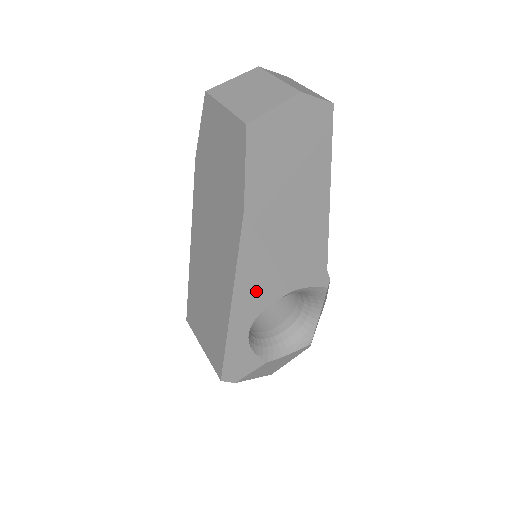
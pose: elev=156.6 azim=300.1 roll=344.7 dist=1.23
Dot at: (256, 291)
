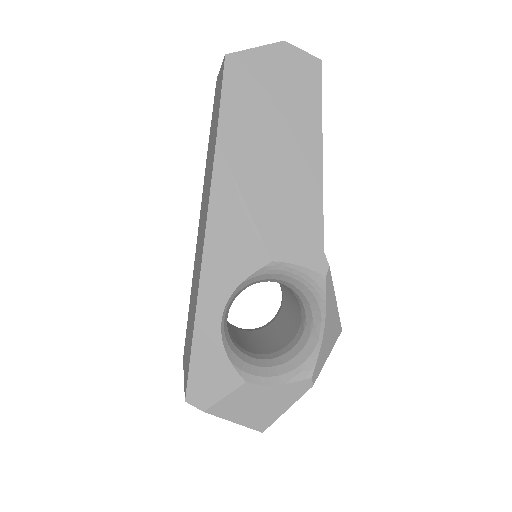
Dot at: (230, 252)
